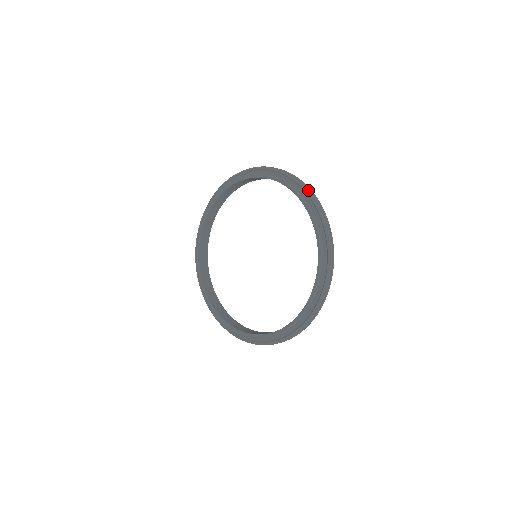
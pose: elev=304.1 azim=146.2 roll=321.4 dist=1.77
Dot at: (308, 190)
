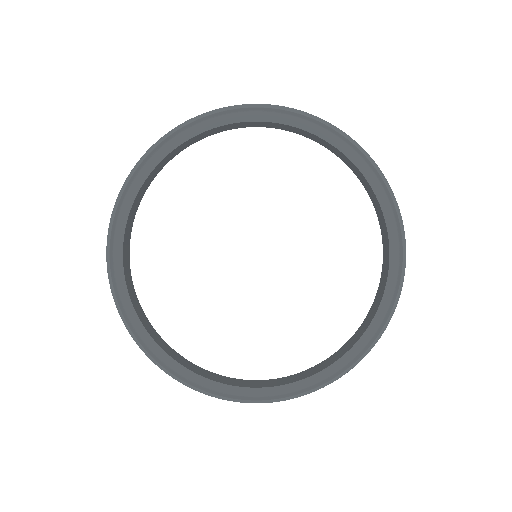
Dot at: (293, 109)
